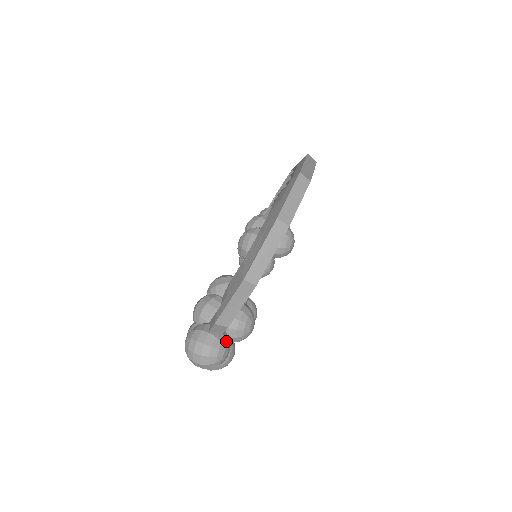
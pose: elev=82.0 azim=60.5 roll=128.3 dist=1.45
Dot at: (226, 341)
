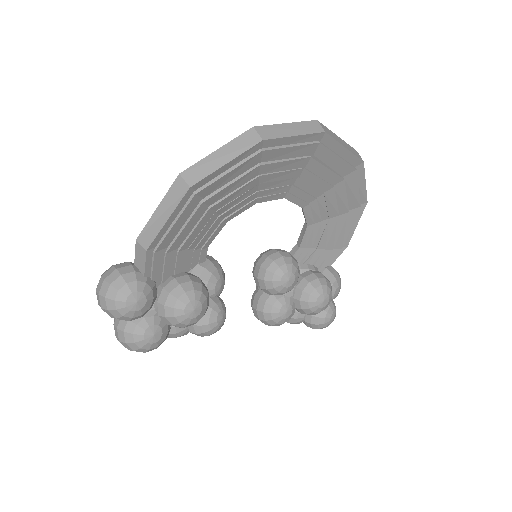
Dot at: (144, 286)
